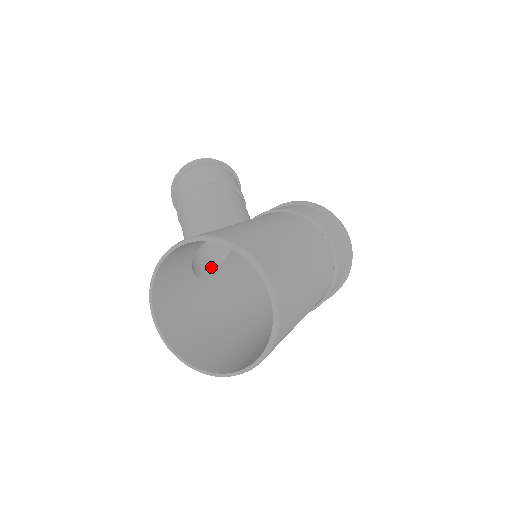
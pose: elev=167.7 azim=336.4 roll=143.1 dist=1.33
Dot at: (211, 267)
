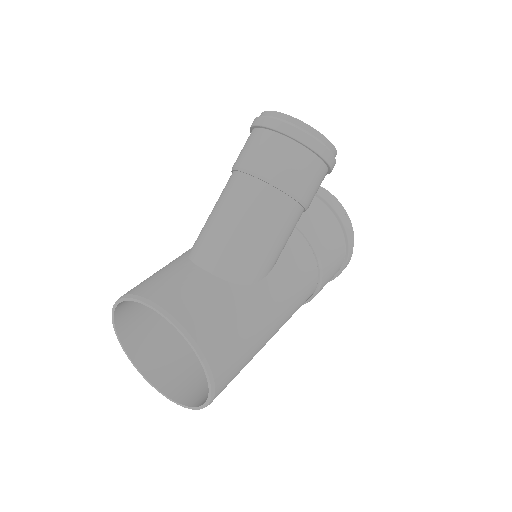
Dot at: occluded
